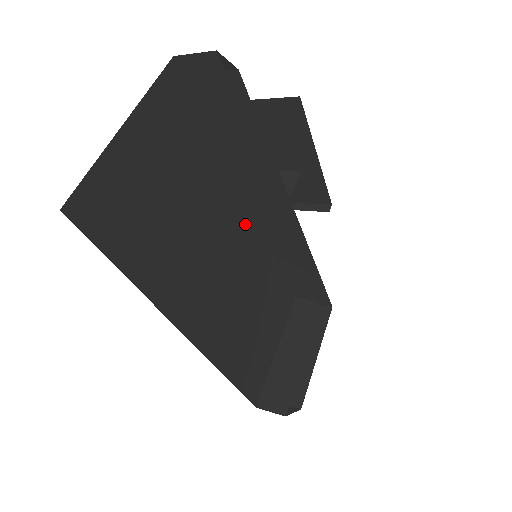
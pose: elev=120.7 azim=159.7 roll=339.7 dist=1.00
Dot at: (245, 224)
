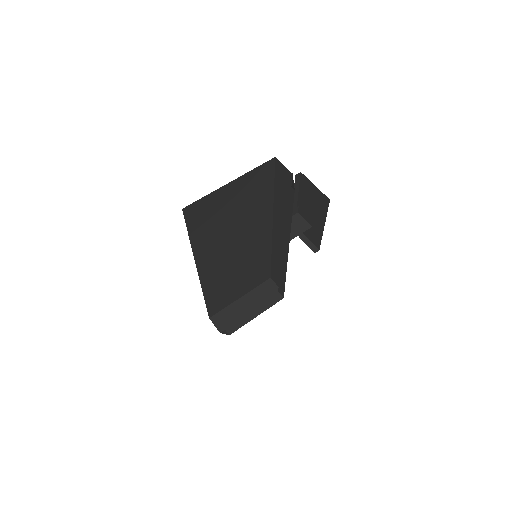
Dot at: (264, 234)
